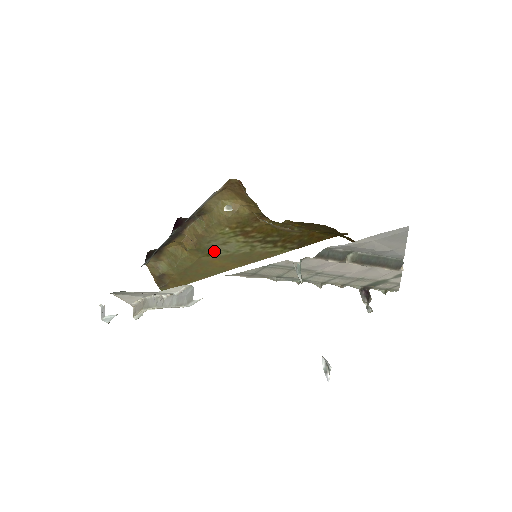
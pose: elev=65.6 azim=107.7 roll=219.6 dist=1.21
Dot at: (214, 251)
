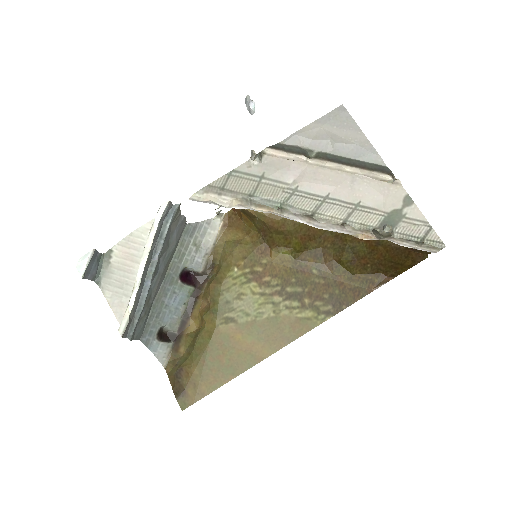
Dot at: (231, 313)
